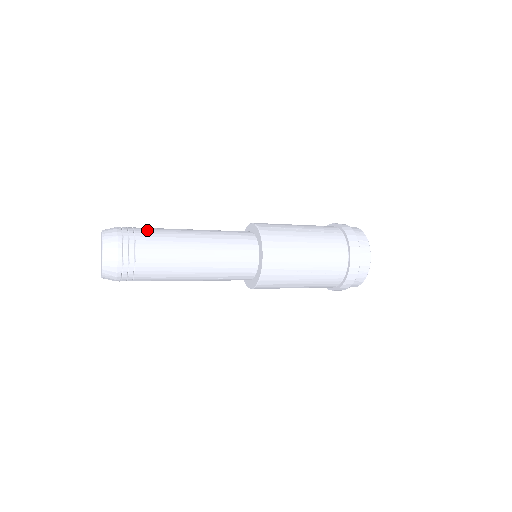
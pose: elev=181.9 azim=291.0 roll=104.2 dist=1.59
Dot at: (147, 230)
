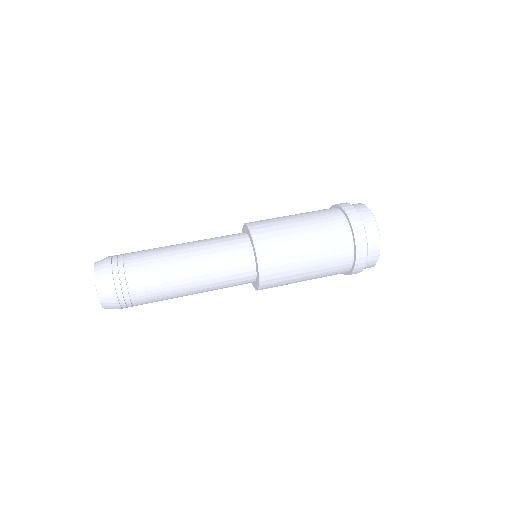
Dot at: (141, 282)
